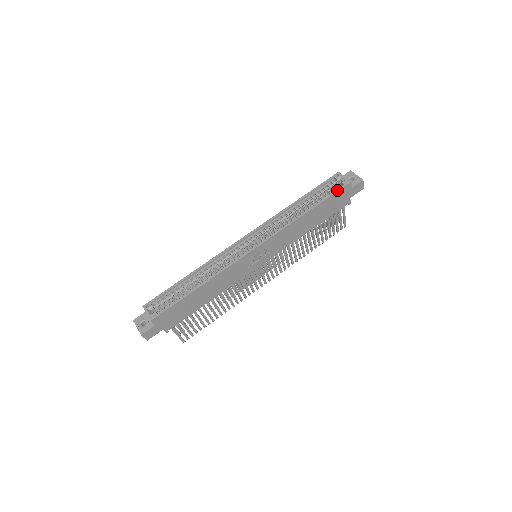
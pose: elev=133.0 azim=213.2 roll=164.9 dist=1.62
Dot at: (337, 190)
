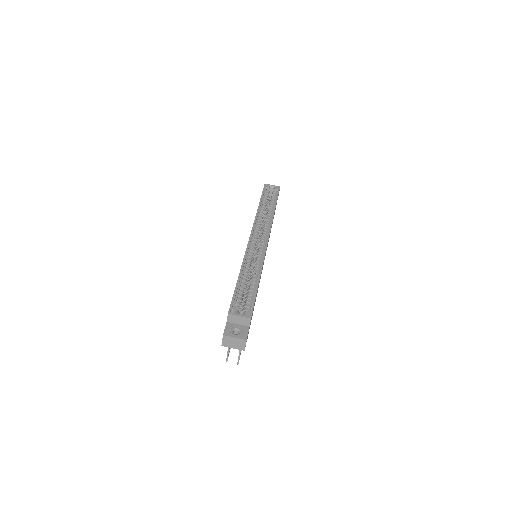
Dot at: (278, 193)
